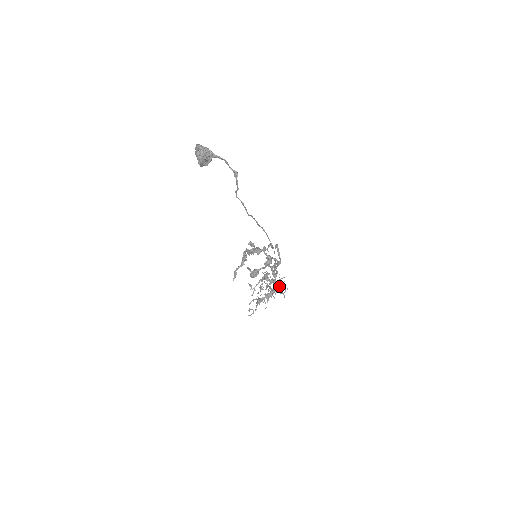
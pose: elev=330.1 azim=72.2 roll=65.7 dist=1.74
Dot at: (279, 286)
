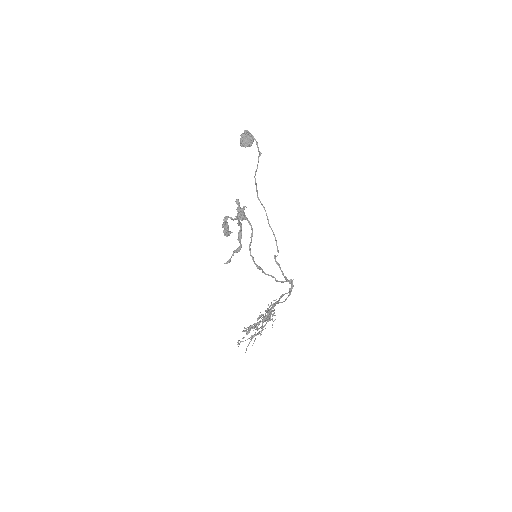
Dot at: occluded
